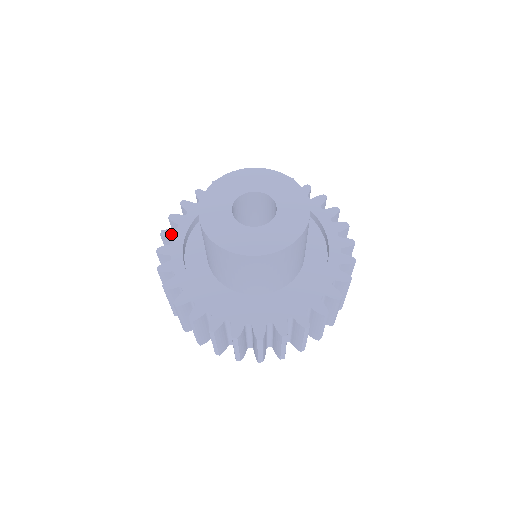
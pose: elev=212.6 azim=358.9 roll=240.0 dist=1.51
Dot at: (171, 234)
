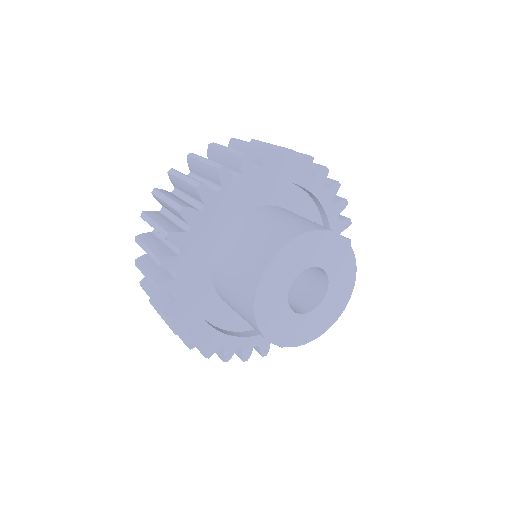
Dot at: (208, 196)
